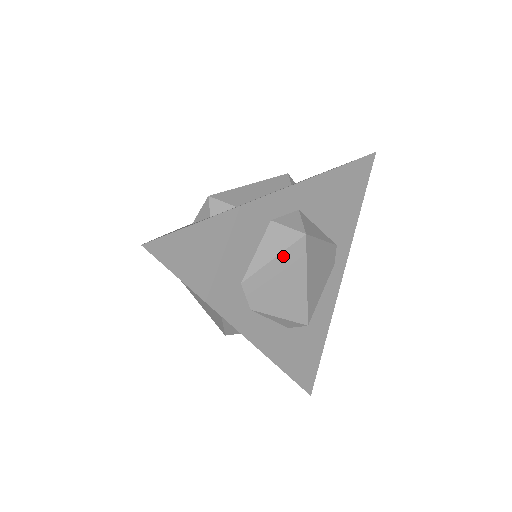
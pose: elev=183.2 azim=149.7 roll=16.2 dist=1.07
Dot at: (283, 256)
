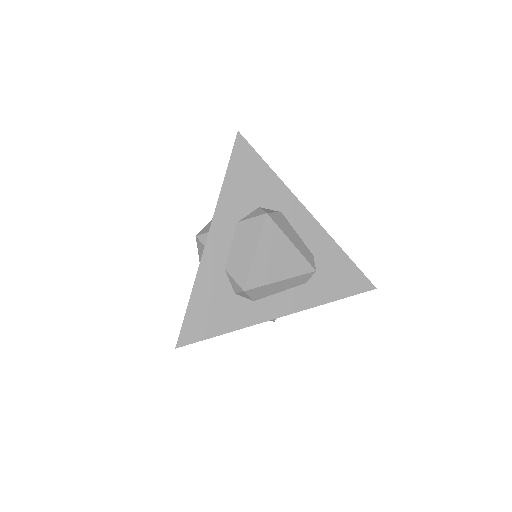
Dot at: occluded
